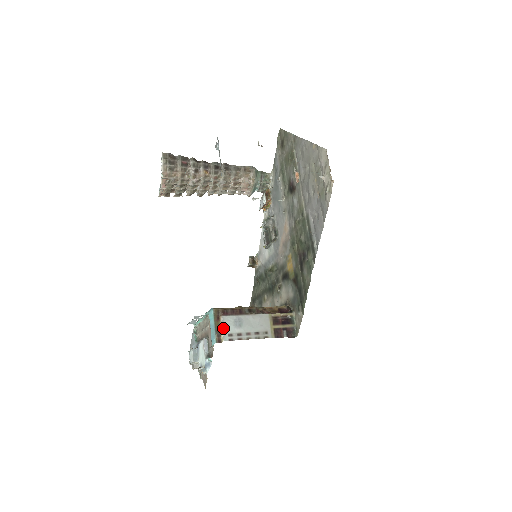
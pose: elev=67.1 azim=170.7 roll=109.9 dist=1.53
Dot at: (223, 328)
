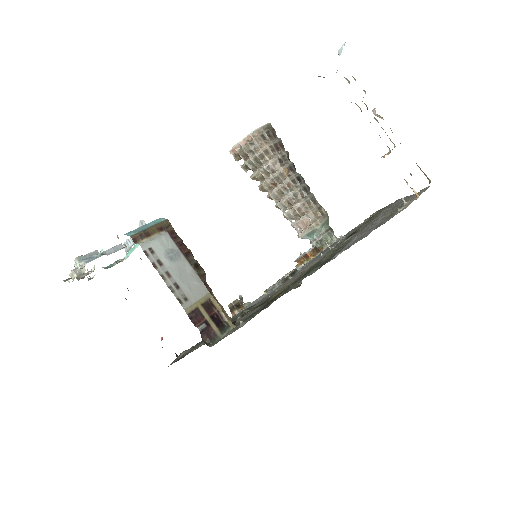
Dot at: (154, 238)
